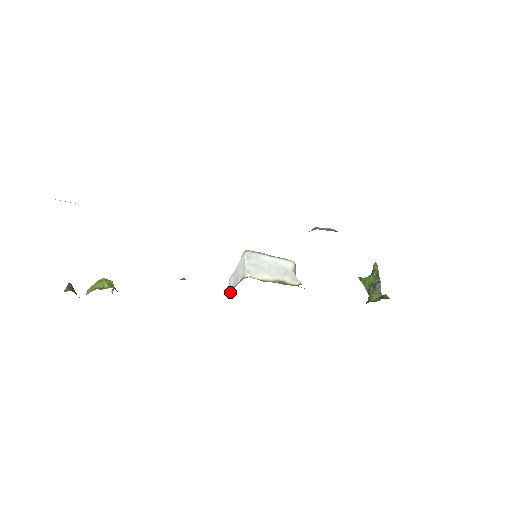
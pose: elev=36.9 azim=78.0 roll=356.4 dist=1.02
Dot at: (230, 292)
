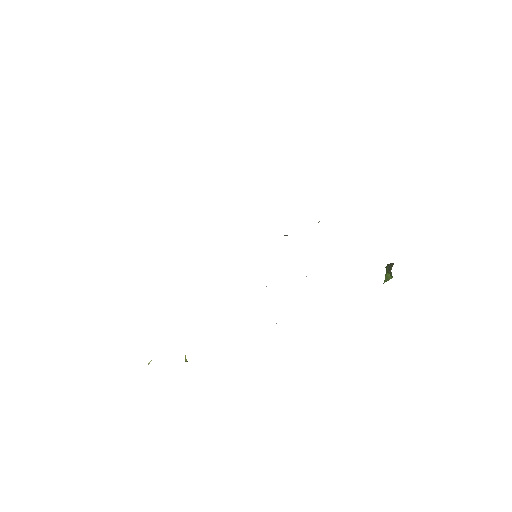
Dot at: occluded
